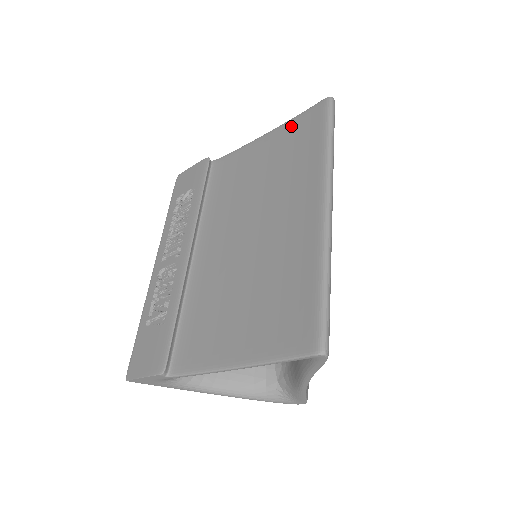
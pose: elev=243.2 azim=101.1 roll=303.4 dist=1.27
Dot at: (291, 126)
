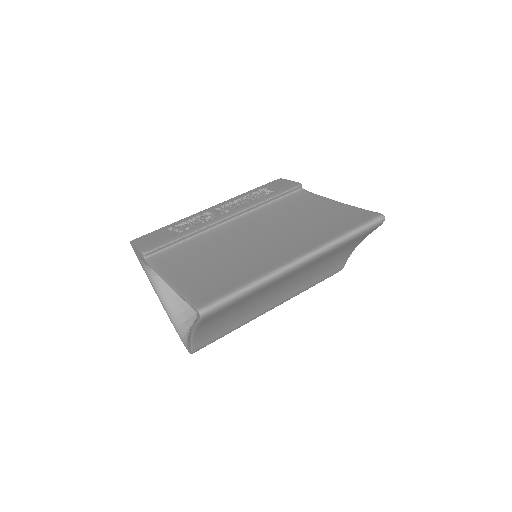
Dot at: (350, 210)
